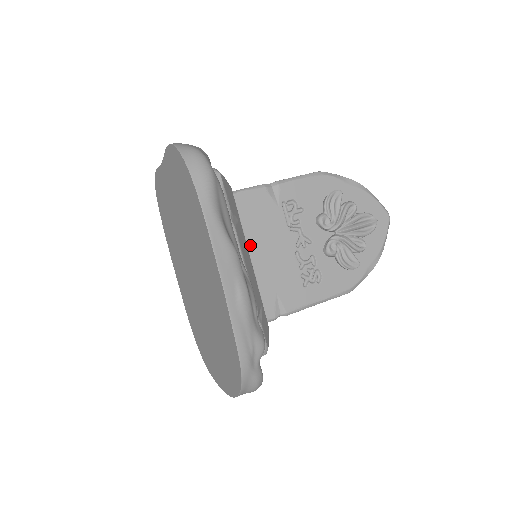
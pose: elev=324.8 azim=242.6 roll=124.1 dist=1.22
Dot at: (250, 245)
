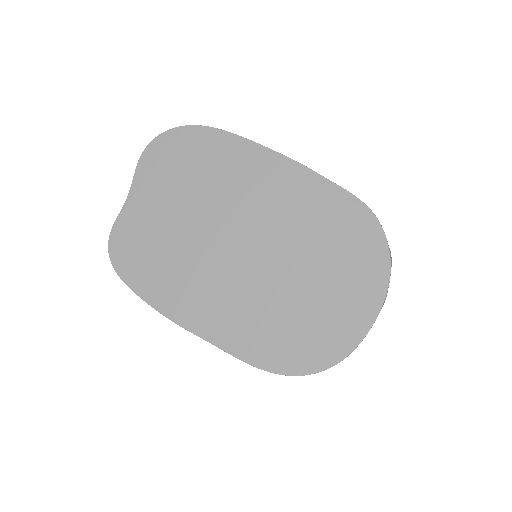
Dot at: occluded
